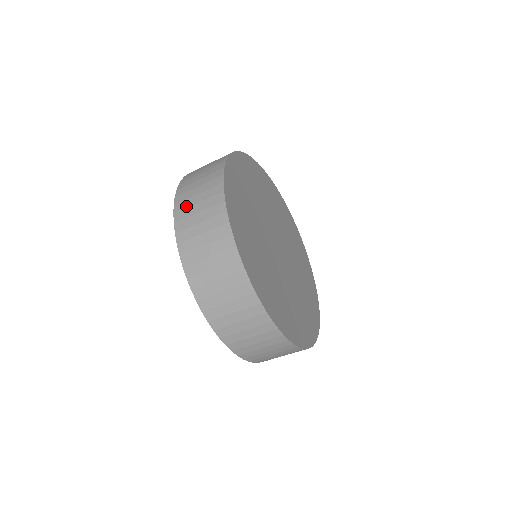
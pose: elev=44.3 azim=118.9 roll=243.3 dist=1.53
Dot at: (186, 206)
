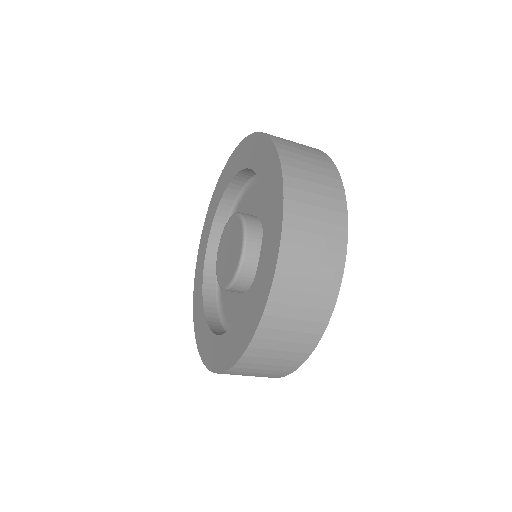
Dot at: (301, 213)
